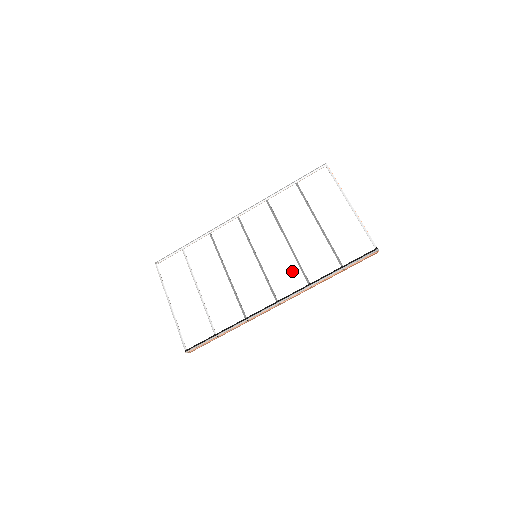
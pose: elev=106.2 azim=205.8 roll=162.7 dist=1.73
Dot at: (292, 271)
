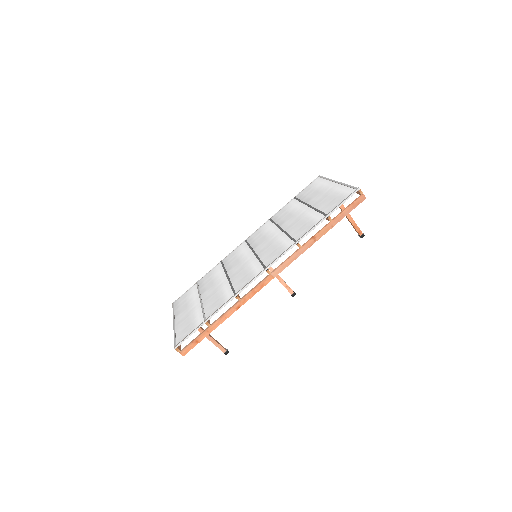
Dot at: (282, 243)
